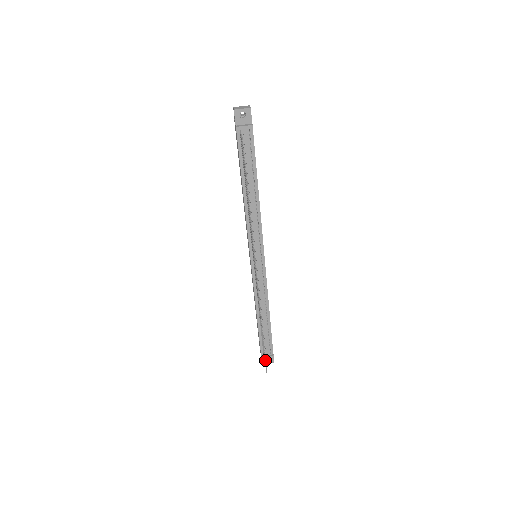
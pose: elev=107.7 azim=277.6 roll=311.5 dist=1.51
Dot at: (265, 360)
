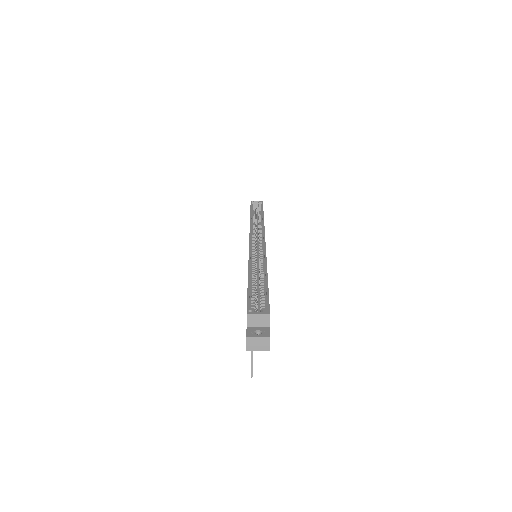
Dot at: occluded
